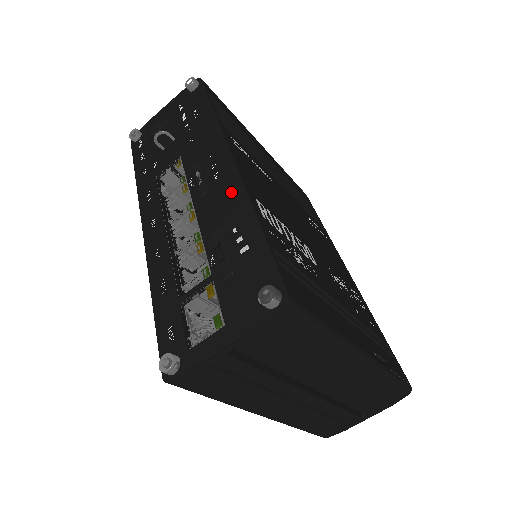
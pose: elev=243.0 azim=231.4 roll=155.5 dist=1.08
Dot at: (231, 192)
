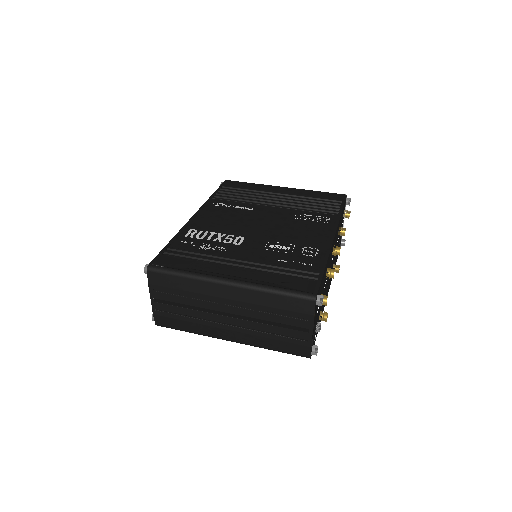
Dot at: occluded
